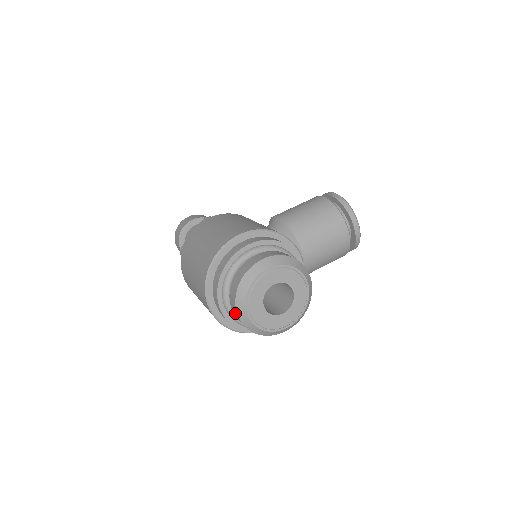
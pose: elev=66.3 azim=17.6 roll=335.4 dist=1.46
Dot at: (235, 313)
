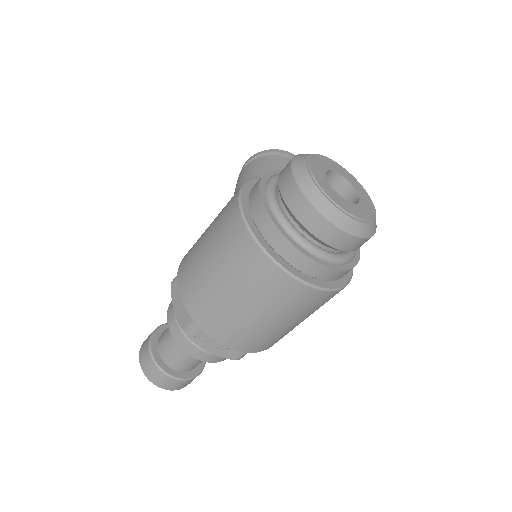
Dot at: (331, 233)
